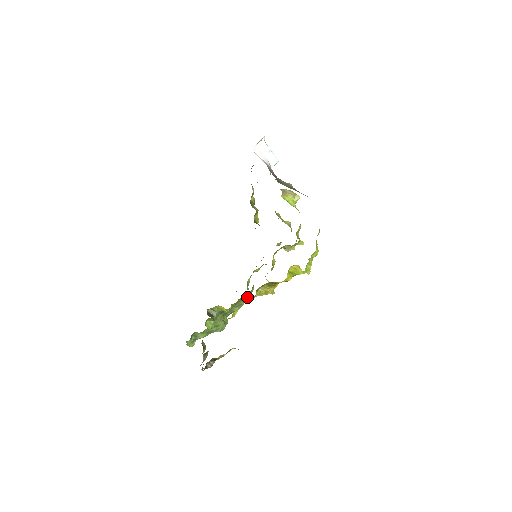
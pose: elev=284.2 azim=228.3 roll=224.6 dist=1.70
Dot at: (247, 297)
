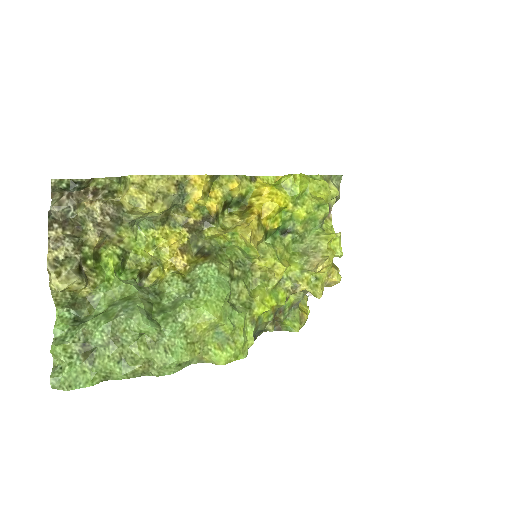
Dot at: (209, 259)
